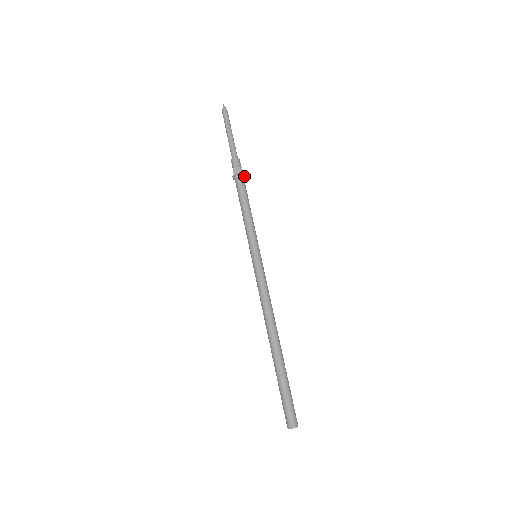
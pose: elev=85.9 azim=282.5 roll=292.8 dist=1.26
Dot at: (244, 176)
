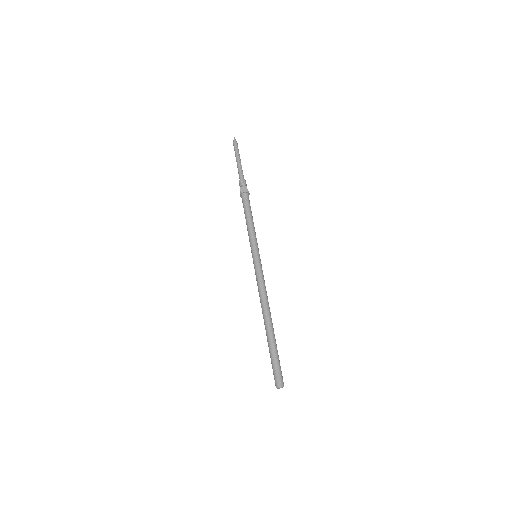
Dot at: (249, 194)
